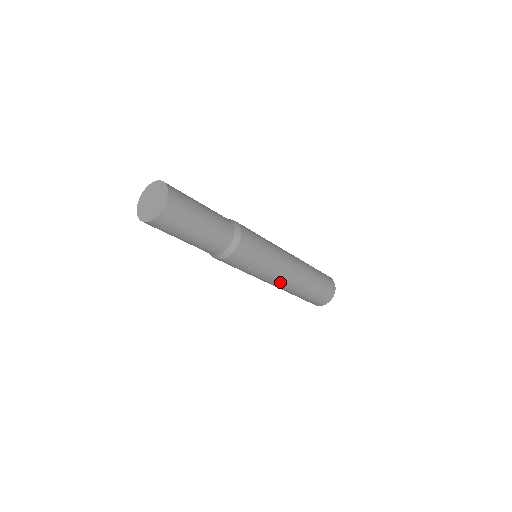
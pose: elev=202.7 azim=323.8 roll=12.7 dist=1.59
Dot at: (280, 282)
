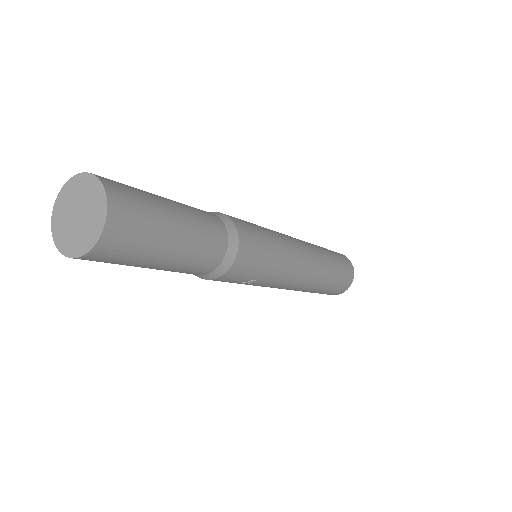
Dot at: (289, 286)
